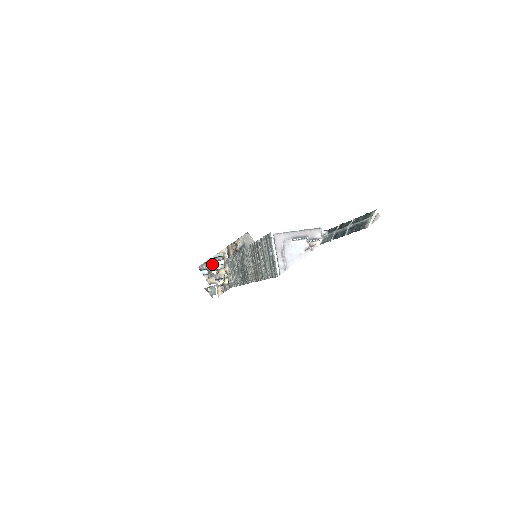
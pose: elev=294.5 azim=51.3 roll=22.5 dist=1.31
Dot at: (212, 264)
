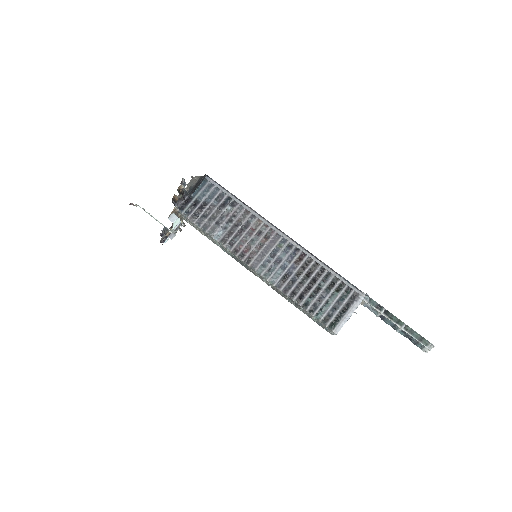
Dot at: (172, 232)
